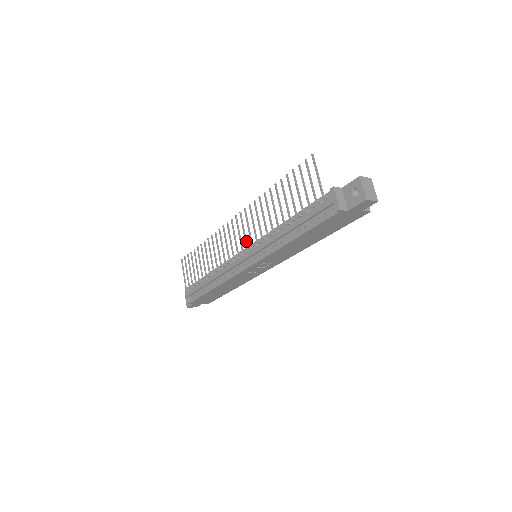
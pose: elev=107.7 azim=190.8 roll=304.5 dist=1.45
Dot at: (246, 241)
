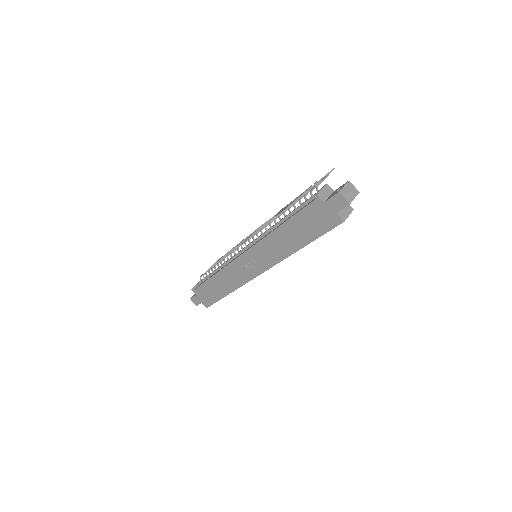
Dot at: occluded
